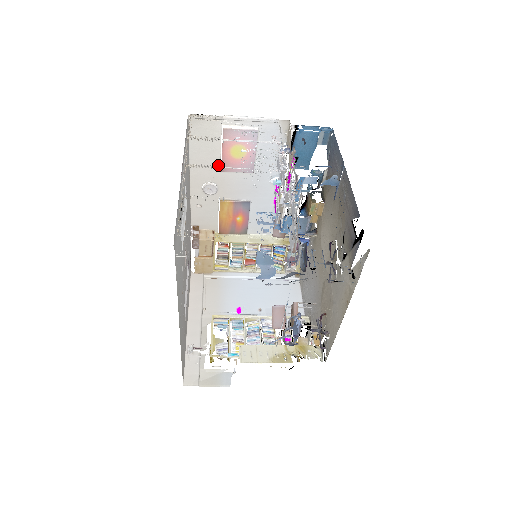
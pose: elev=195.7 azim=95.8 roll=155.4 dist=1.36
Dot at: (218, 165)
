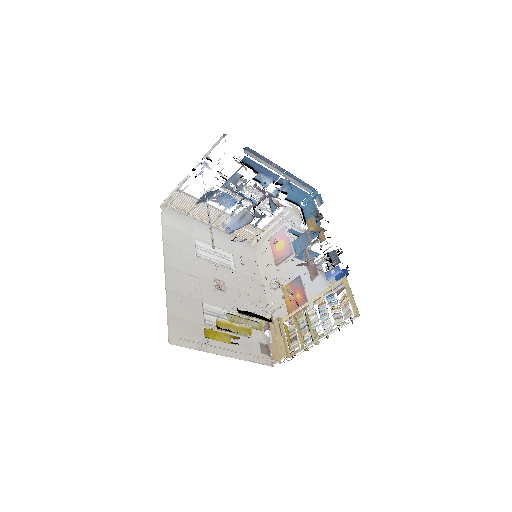
Dot at: (223, 213)
